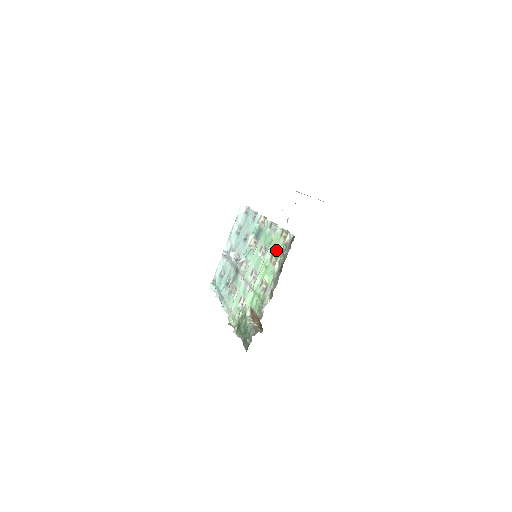
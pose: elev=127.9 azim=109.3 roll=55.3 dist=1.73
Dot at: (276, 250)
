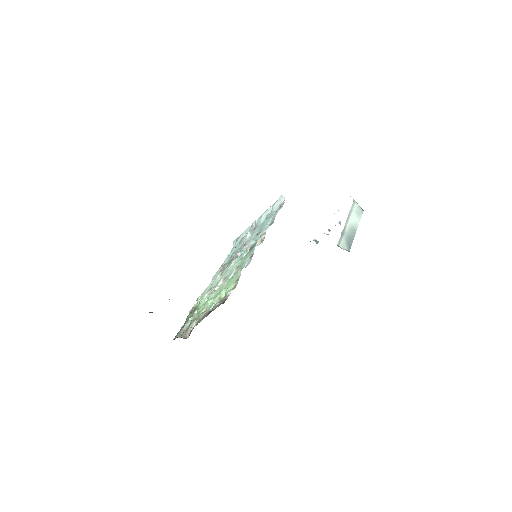
Dot at: (223, 291)
